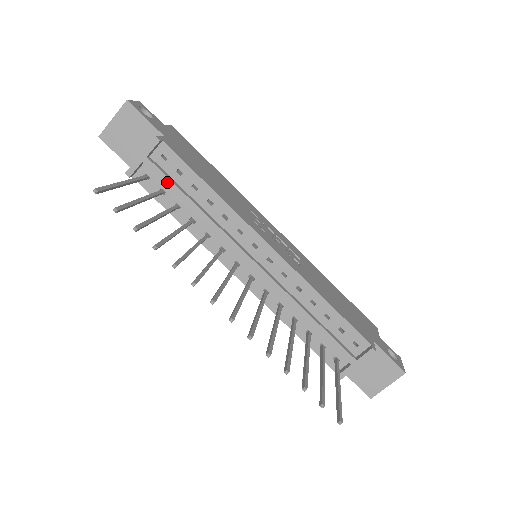
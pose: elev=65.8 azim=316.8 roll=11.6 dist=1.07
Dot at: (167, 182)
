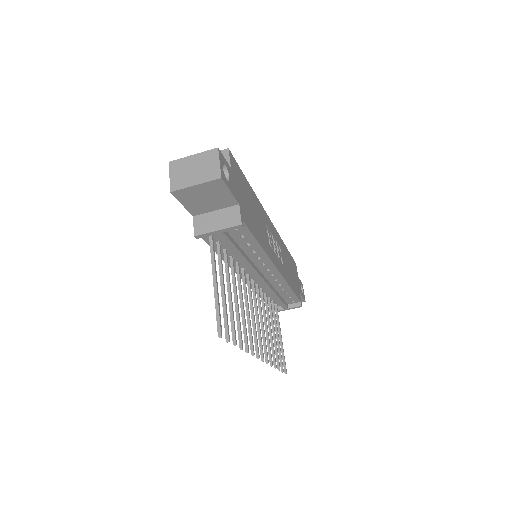
Dot at: (230, 245)
